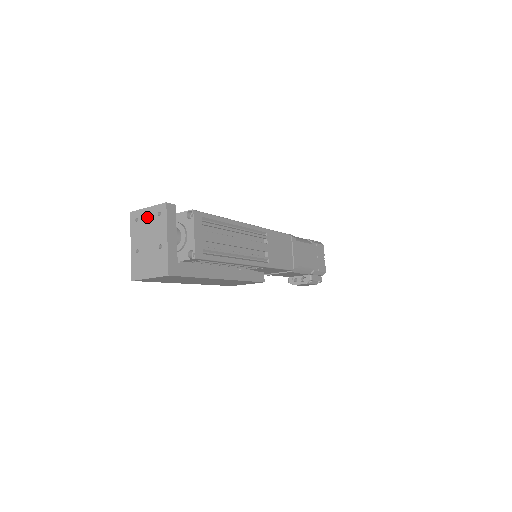
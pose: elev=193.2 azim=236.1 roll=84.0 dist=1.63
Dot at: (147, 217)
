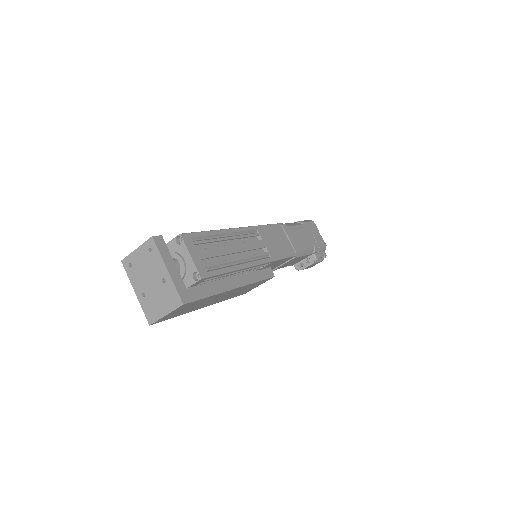
Dot at: (139, 258)
